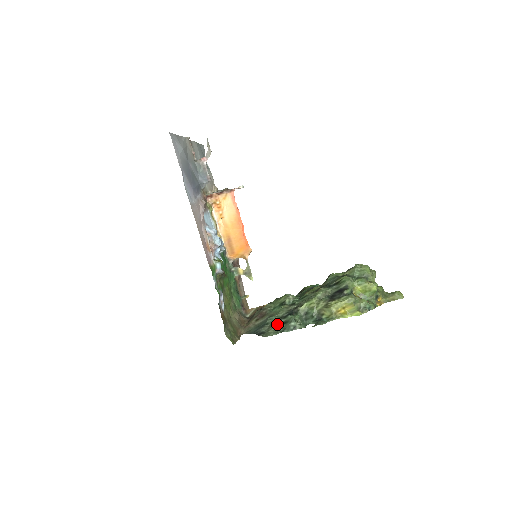
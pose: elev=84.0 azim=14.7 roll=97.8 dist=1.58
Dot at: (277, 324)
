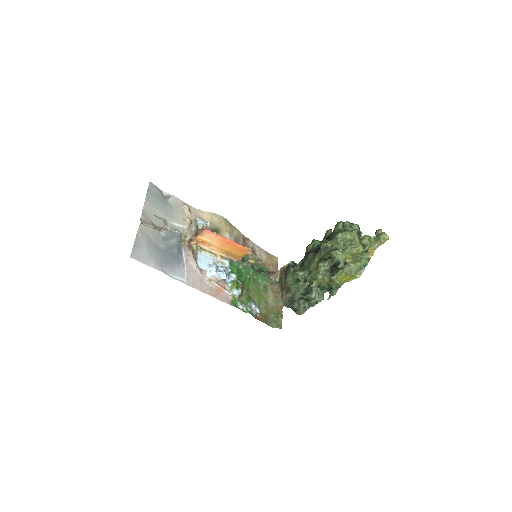
Dot at: (302, 302)
